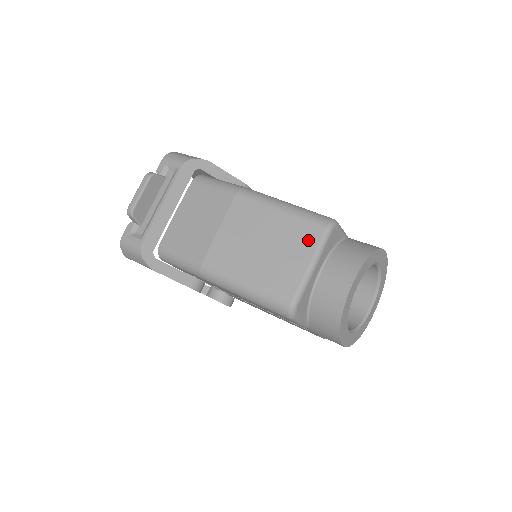
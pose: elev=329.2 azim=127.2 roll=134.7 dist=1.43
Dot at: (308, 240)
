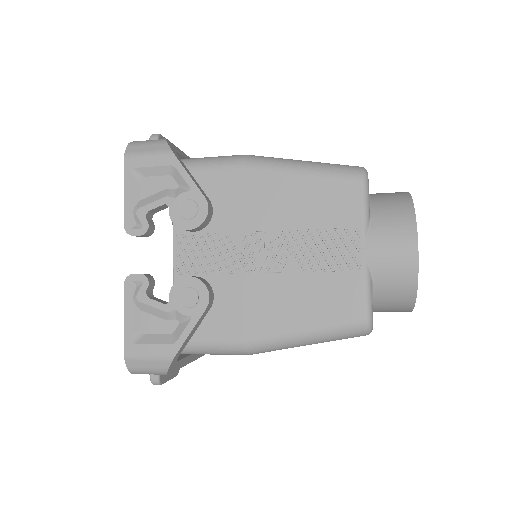
Dot at: occluded
